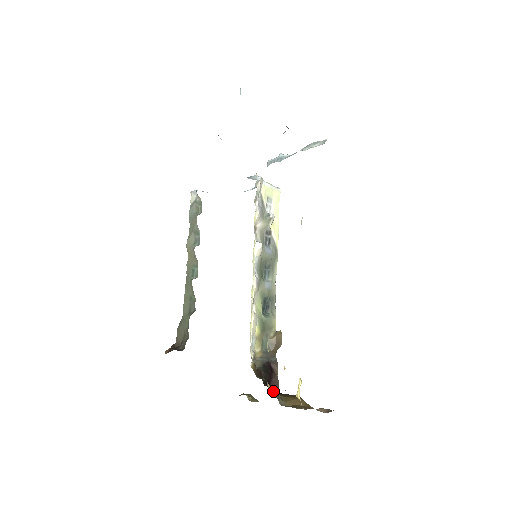
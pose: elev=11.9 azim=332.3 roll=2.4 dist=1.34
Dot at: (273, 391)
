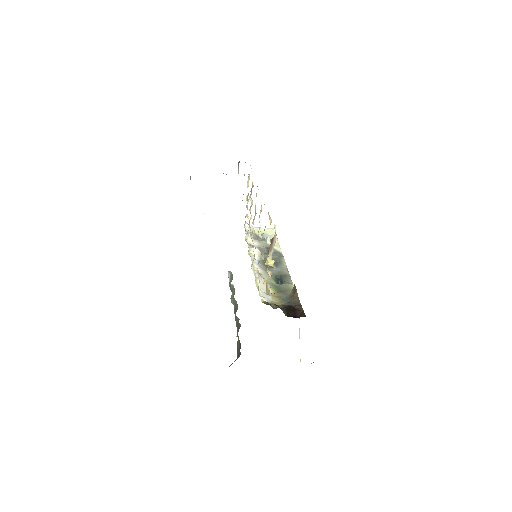
Dot at: occluded
